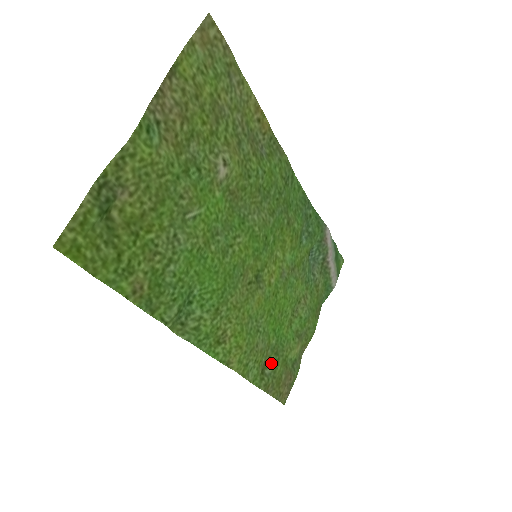
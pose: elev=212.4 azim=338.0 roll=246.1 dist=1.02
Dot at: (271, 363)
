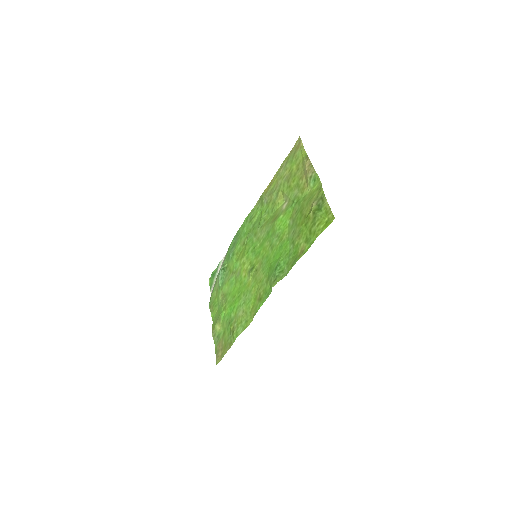
Dot at: (230, 329)
